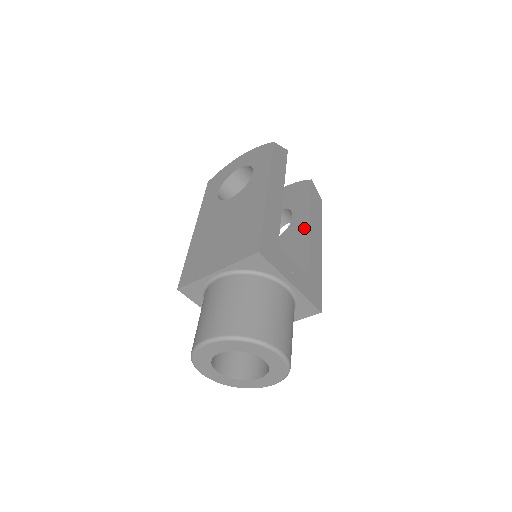
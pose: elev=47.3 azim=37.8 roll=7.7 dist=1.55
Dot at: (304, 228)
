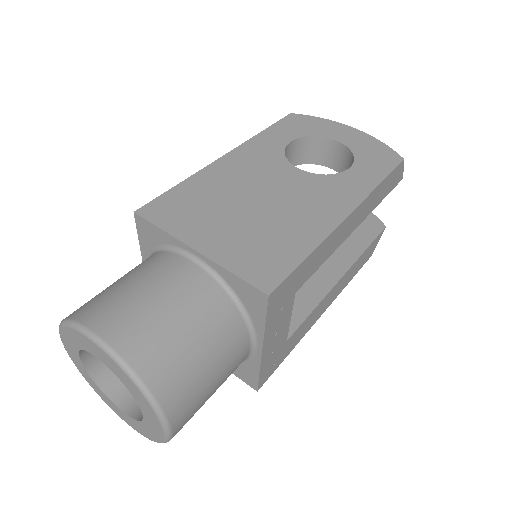
Dot at: (331, 276)
